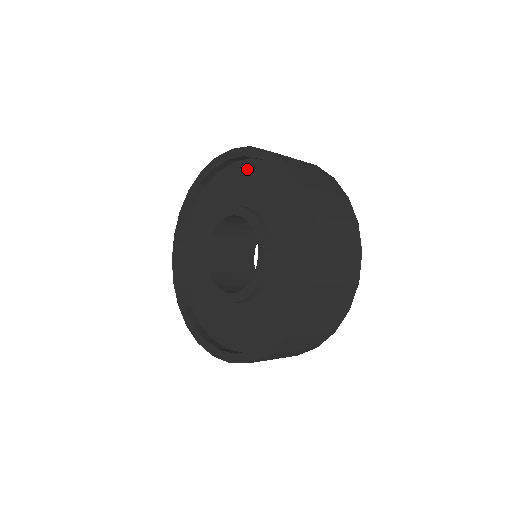
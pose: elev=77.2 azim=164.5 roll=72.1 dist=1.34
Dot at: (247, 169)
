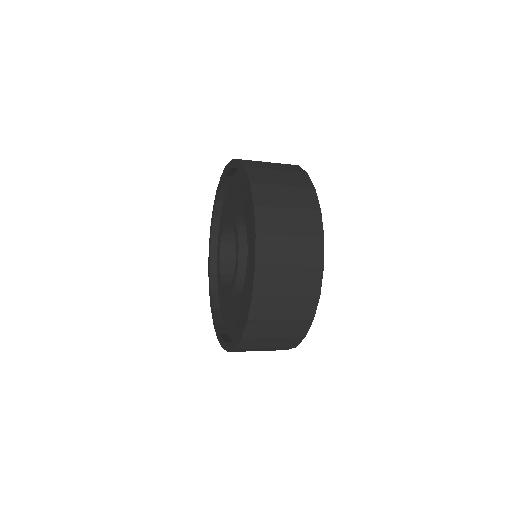
Dot at: occluded
